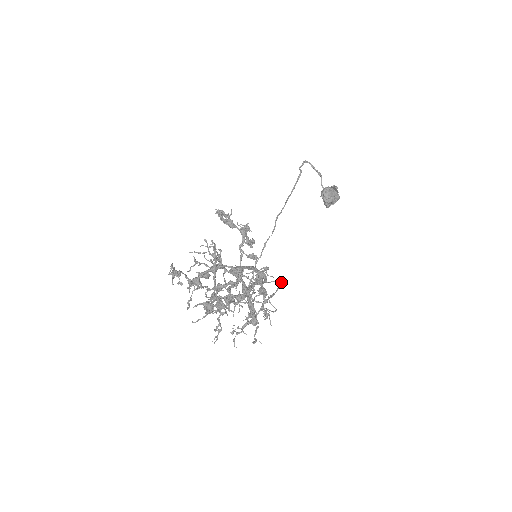
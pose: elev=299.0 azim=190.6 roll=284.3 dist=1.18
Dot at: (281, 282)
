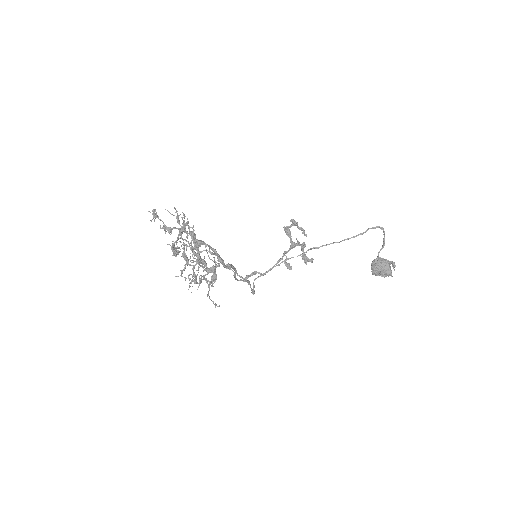
Dot at: (247, 280)
